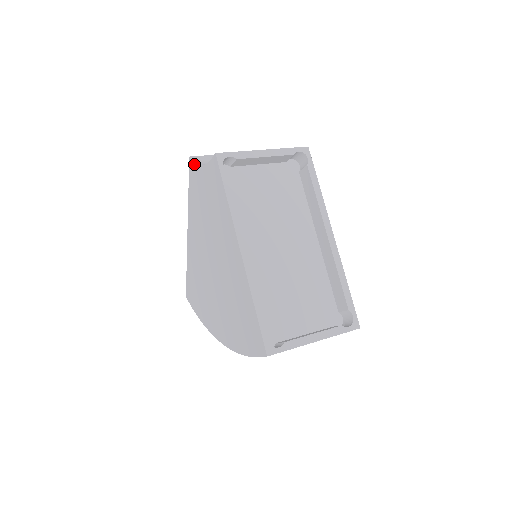
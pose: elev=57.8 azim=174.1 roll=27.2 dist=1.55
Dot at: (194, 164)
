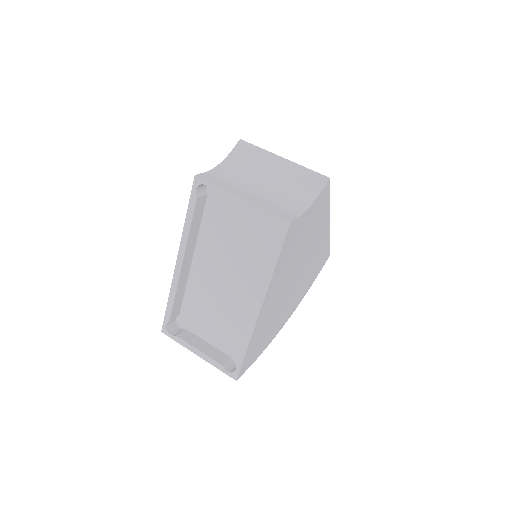
Dot at: (232, 152)
